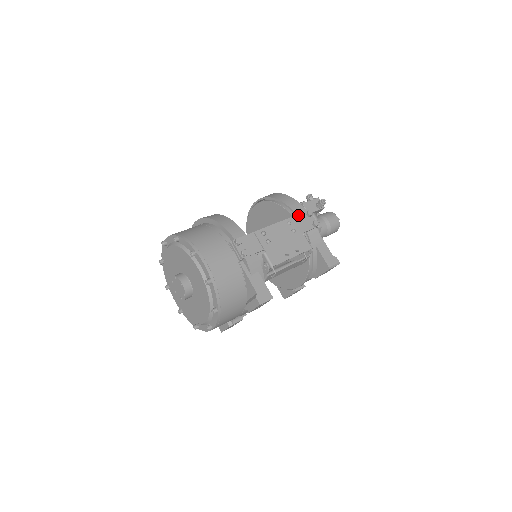
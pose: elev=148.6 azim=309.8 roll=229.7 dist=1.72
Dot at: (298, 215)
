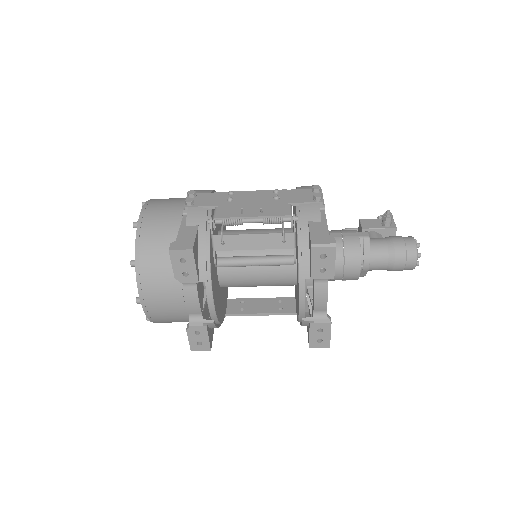
Dot at: (299, 190)
